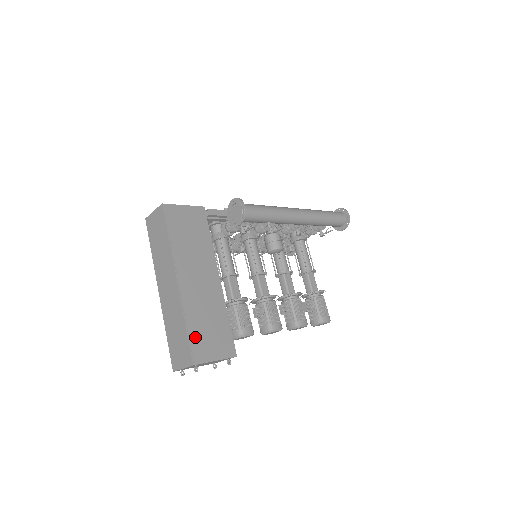
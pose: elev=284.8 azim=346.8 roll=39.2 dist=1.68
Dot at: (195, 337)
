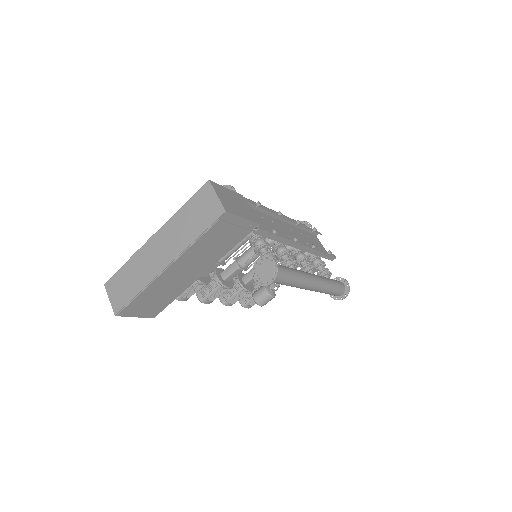
Dot at: (136, 303)
